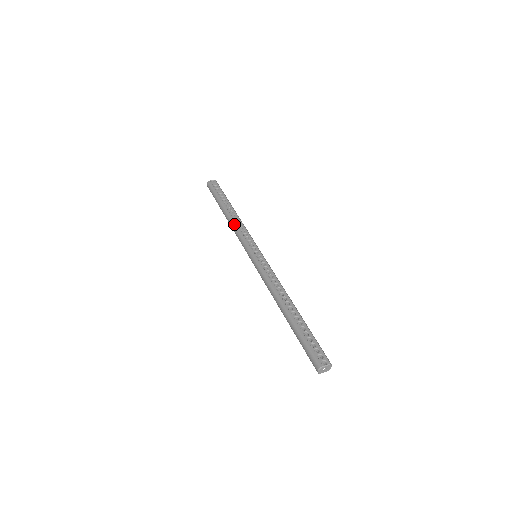
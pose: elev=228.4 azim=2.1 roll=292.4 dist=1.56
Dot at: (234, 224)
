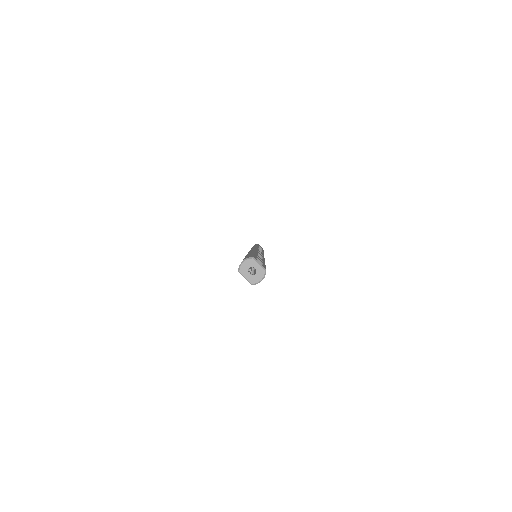
Dot at: occluded
